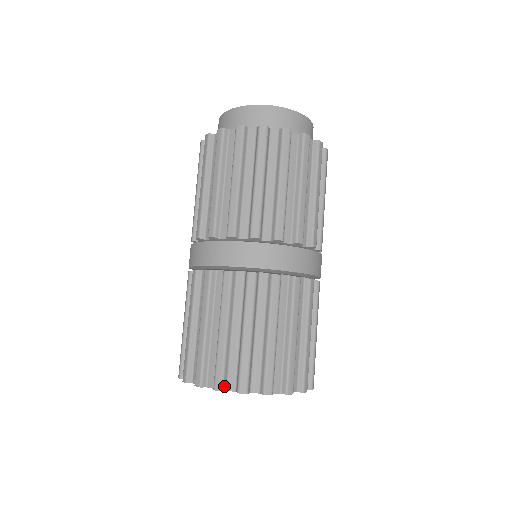
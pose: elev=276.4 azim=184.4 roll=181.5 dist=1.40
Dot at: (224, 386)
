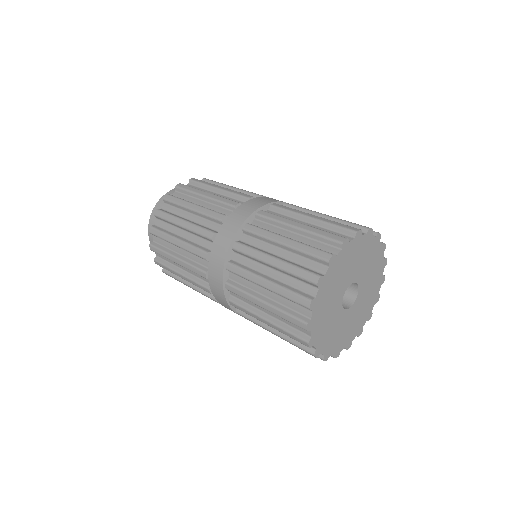
Dot at: occluded
